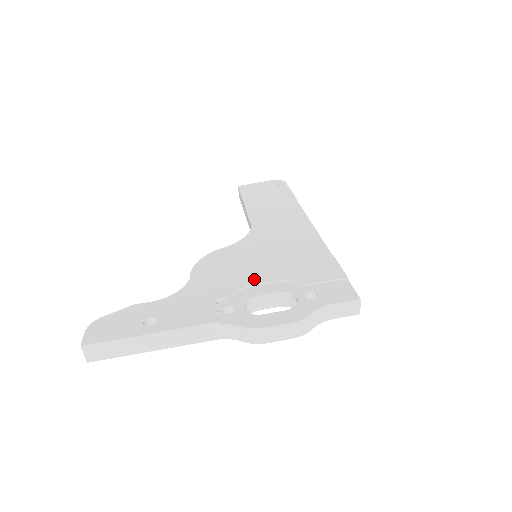
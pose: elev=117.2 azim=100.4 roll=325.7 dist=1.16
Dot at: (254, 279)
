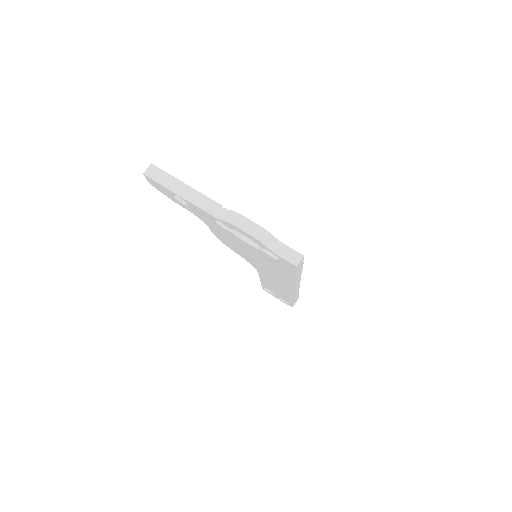
Dot at: occluded
